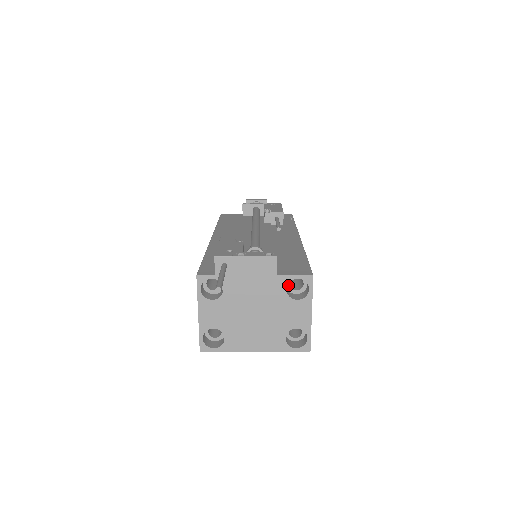
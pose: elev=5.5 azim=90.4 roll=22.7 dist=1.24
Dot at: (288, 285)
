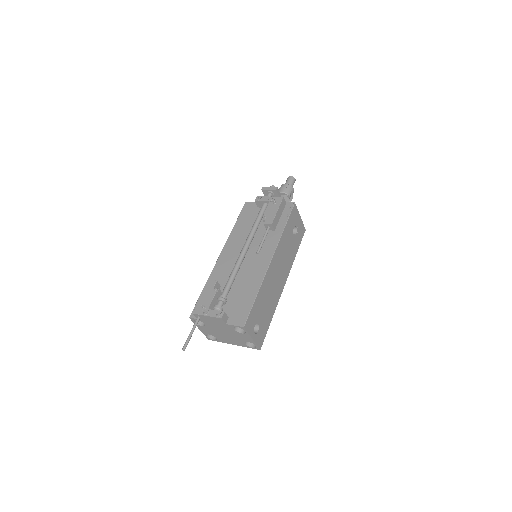
Dot at: occluded
